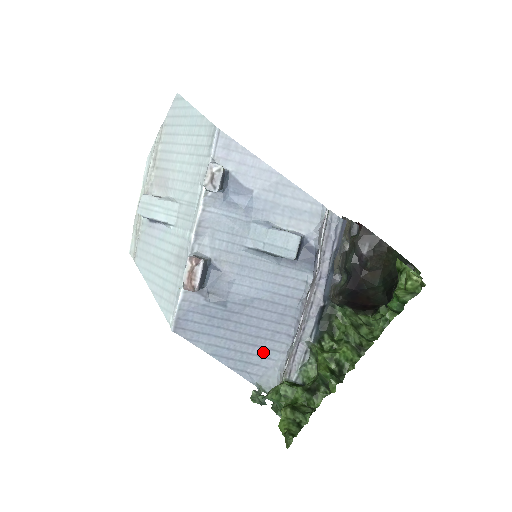
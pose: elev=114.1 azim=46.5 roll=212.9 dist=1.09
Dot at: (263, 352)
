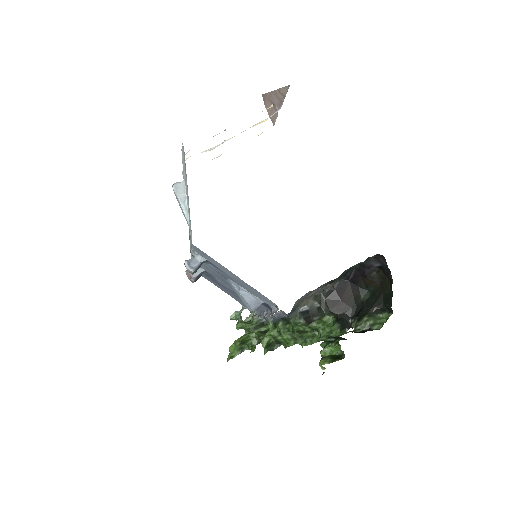
Dot at: occluded
